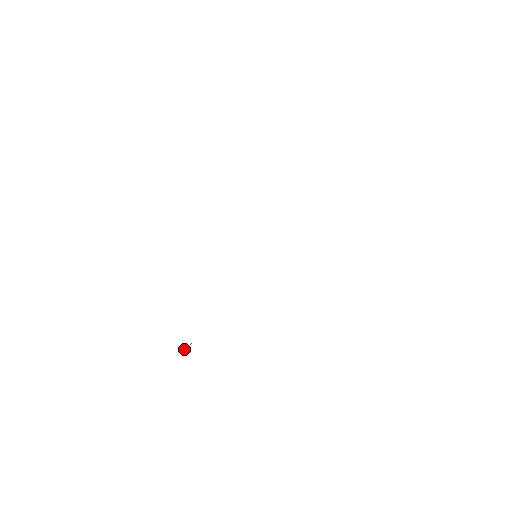
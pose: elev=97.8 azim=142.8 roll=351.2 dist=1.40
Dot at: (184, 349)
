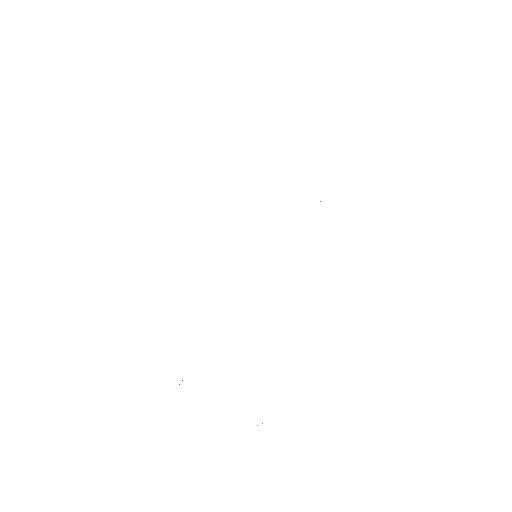
Dot at: occluded
